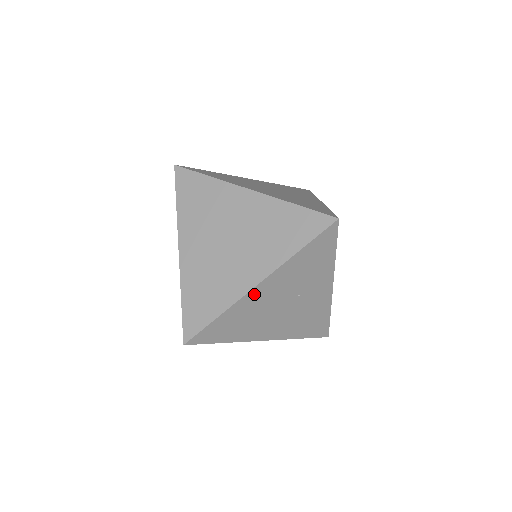
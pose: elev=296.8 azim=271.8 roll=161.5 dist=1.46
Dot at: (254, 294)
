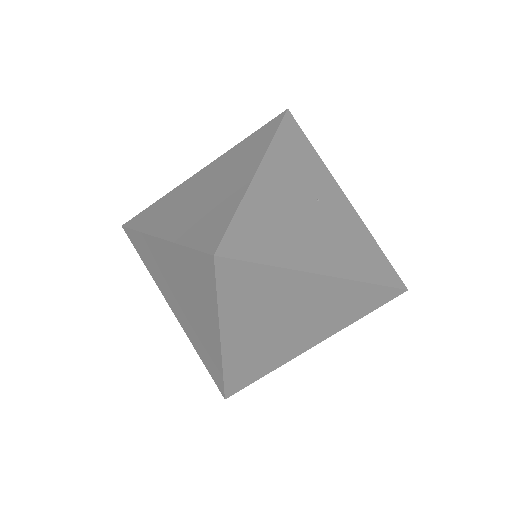
Dot at: (262, 183)
